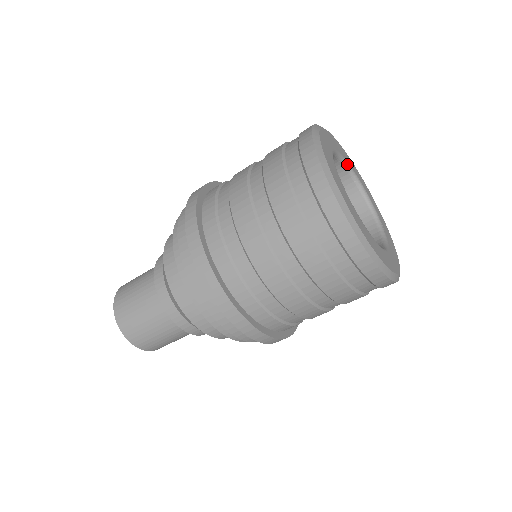
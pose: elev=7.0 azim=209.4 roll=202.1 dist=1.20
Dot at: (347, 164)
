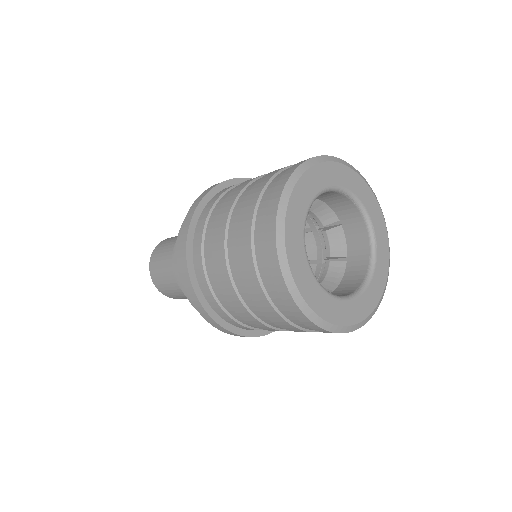
Dot at: (332, 188)
